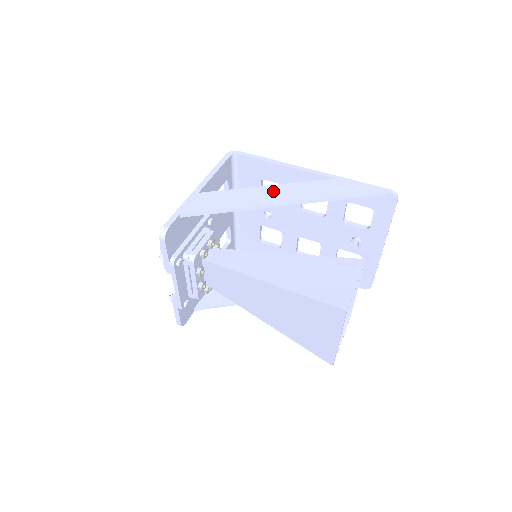
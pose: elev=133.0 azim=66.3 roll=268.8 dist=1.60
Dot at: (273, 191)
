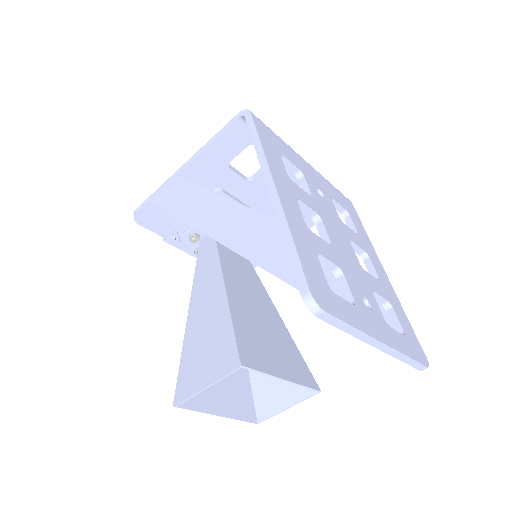
Dot at: (213, 207)
